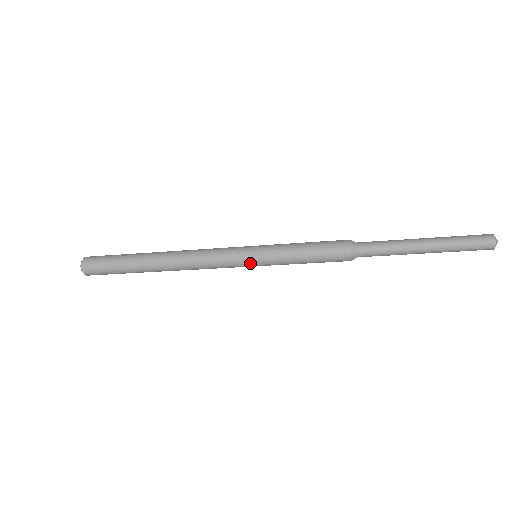
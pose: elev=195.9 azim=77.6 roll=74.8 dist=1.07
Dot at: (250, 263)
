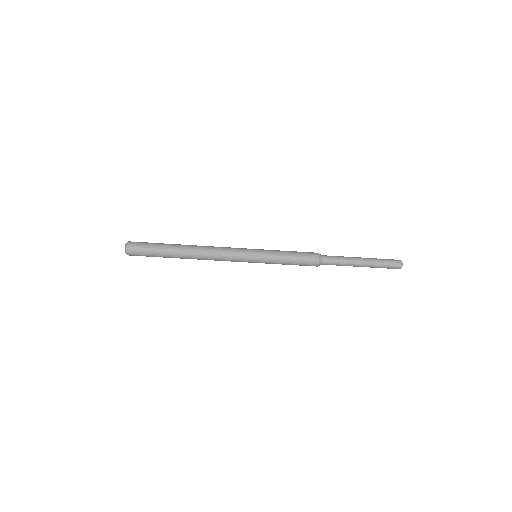
Dot at: (253, 257)
